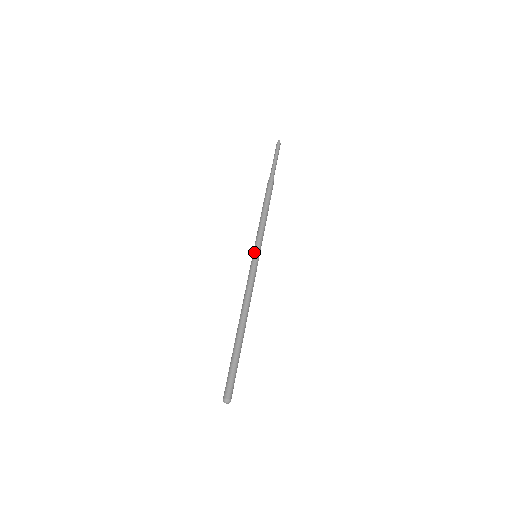
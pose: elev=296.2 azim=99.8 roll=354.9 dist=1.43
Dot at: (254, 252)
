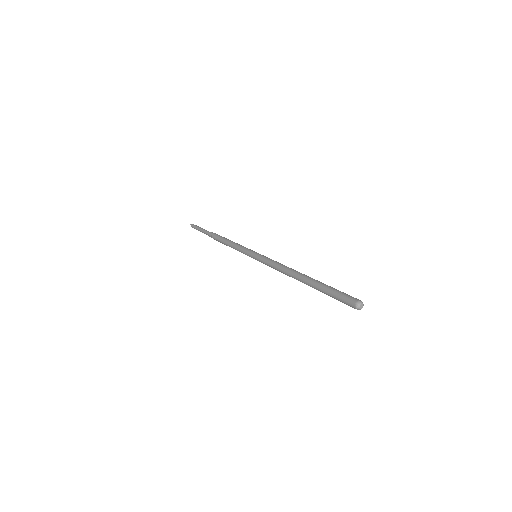
Dot at: (253, 253)
